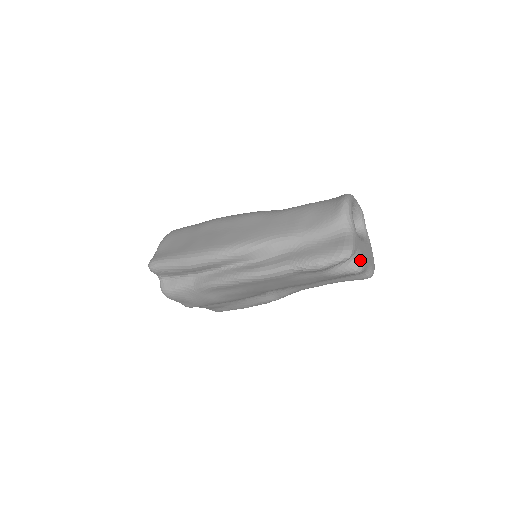
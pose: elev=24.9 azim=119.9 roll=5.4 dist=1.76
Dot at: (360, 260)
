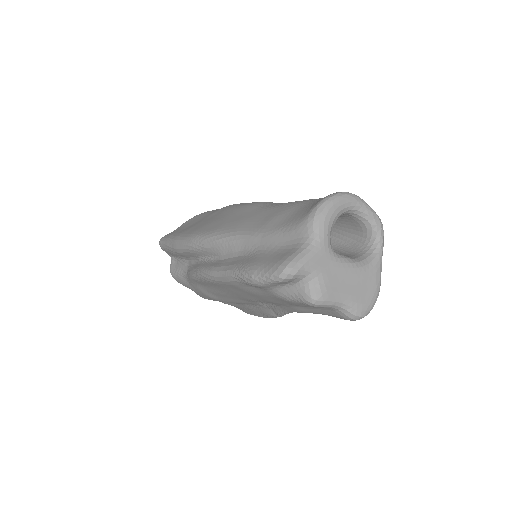
Dot at: (317, 288)
